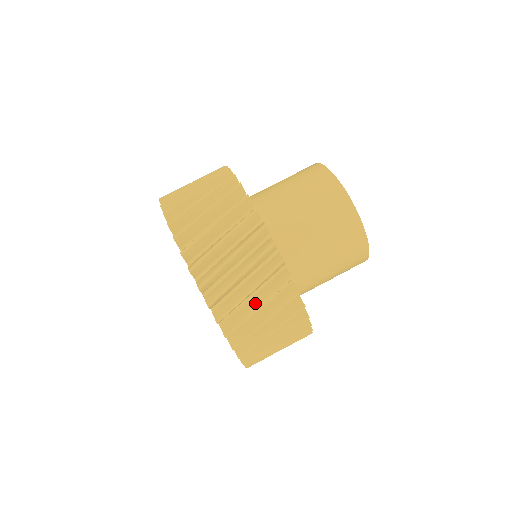
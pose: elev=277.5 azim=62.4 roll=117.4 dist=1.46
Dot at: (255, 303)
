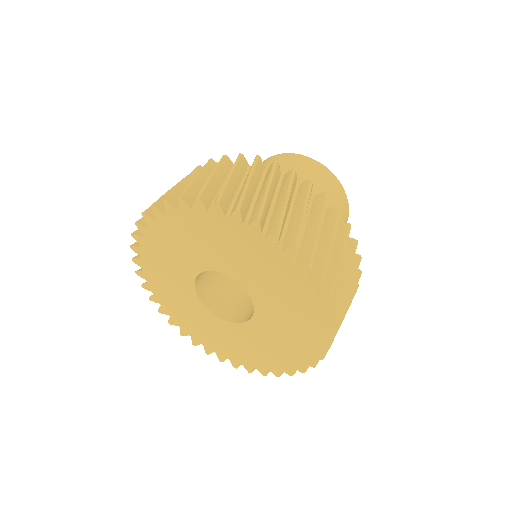
Dot at: (244, 183)
